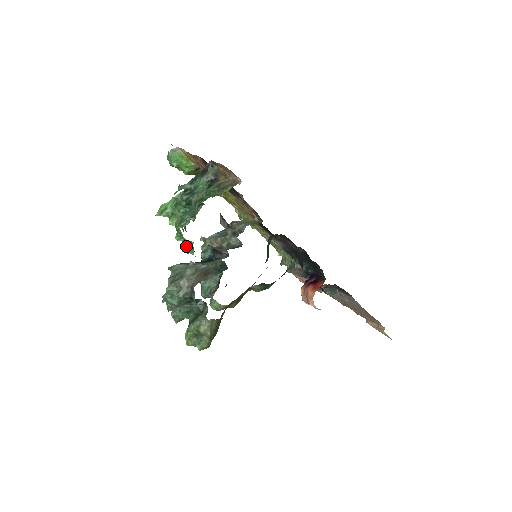
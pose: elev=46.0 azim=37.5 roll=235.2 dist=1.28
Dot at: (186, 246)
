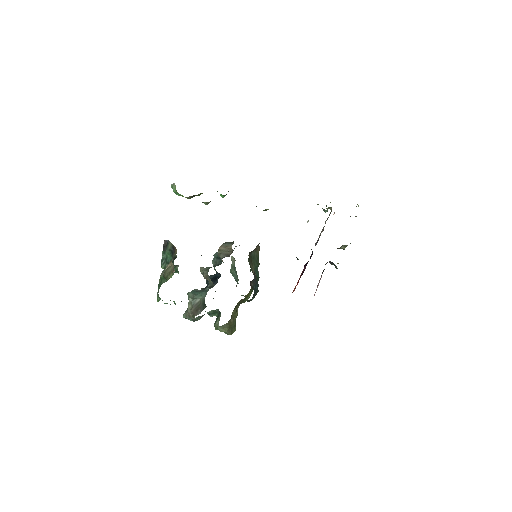
Dot at: occluded
